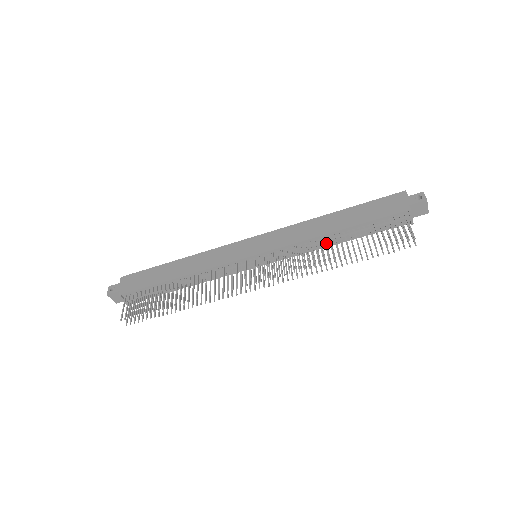
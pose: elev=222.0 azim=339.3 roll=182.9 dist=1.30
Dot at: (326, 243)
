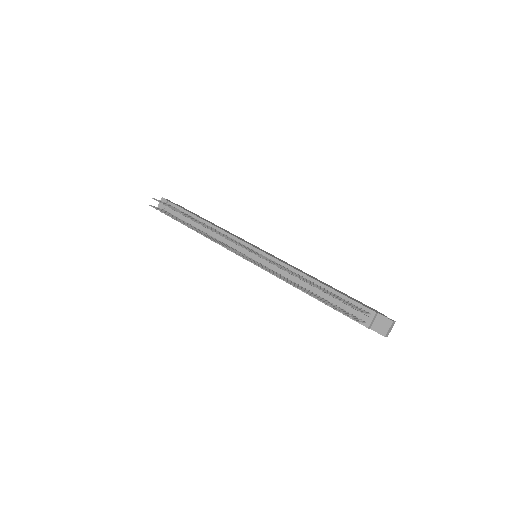
Dot at: (303, 283)
